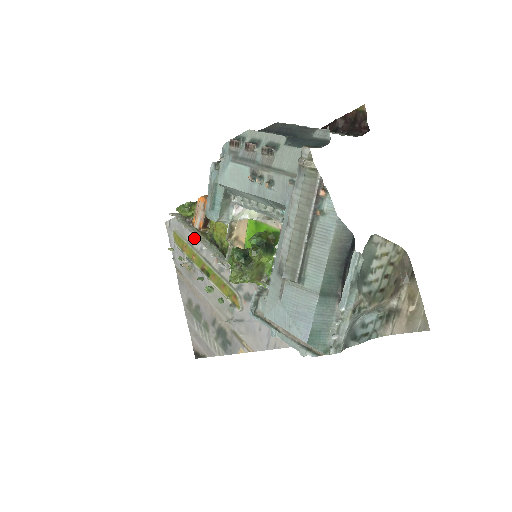
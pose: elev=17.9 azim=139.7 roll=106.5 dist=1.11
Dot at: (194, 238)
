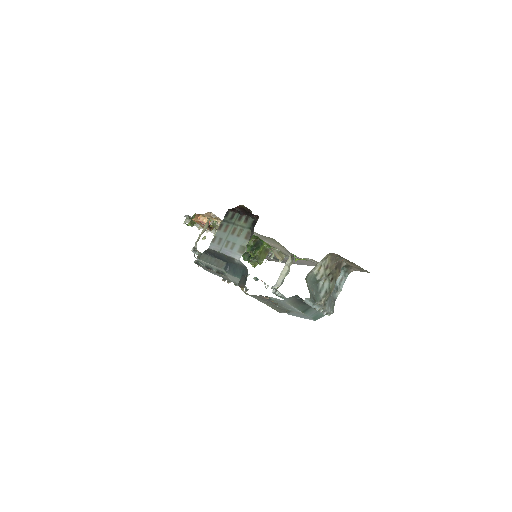
Dot at: occluded
